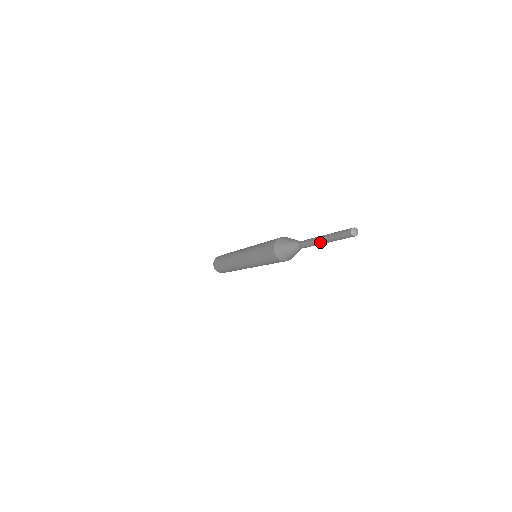
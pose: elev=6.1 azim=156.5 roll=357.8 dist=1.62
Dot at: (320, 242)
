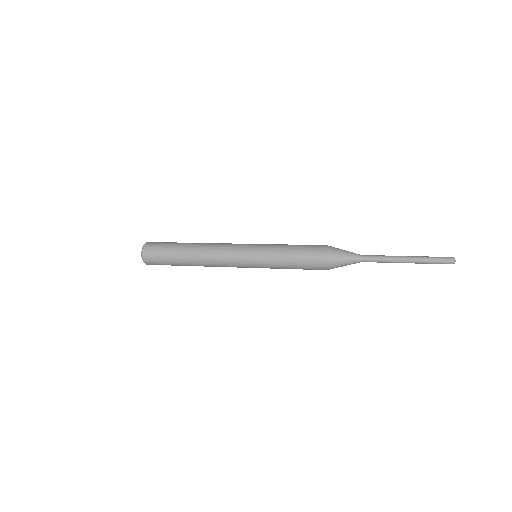
Dot at: occluded
